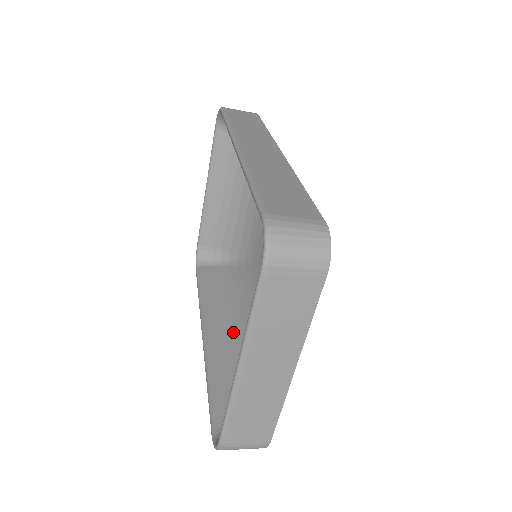
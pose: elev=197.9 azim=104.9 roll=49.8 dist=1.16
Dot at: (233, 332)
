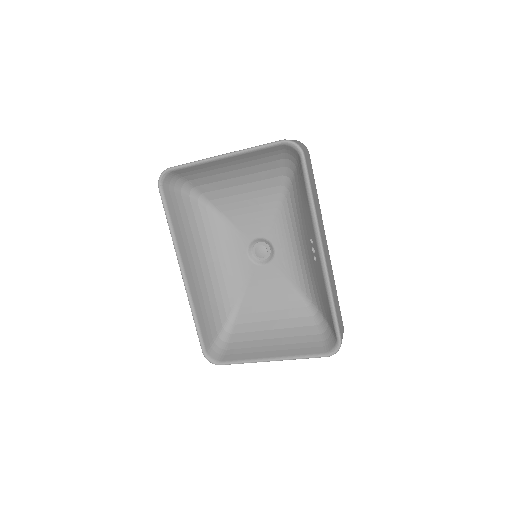
Dot at: (202, 275)
